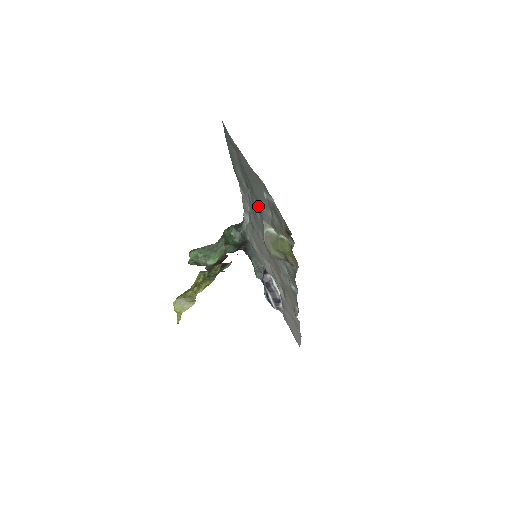
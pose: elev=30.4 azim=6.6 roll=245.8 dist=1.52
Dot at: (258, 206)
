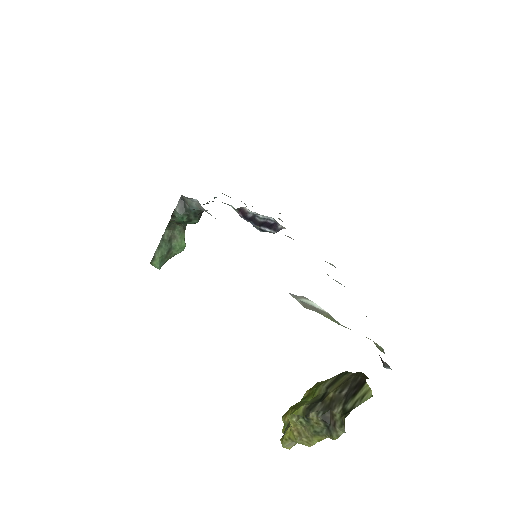
Dot at: occluded
